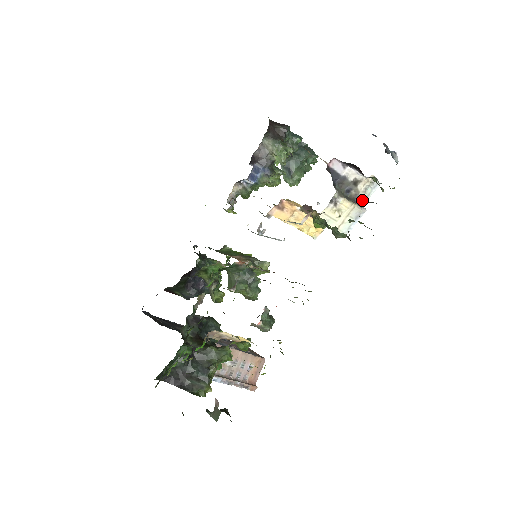
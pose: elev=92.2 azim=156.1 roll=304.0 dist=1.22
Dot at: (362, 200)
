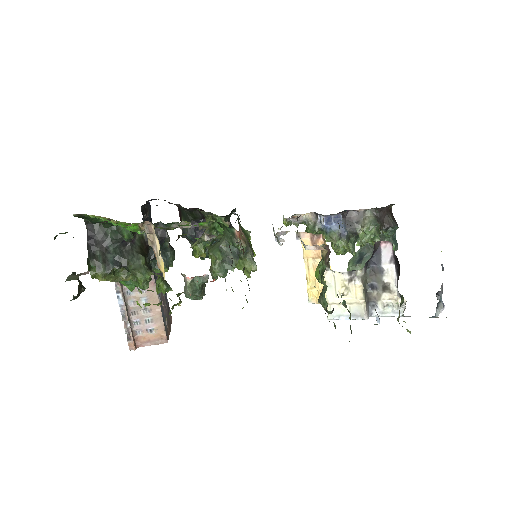
Dot at: occluded
